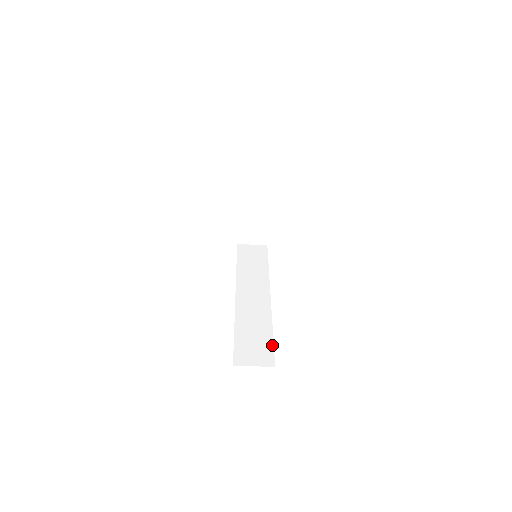
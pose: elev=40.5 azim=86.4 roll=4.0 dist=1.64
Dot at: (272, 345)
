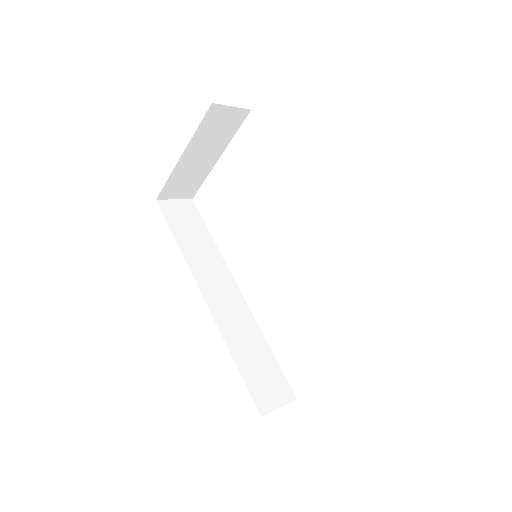
Dot at: (279, 368)
